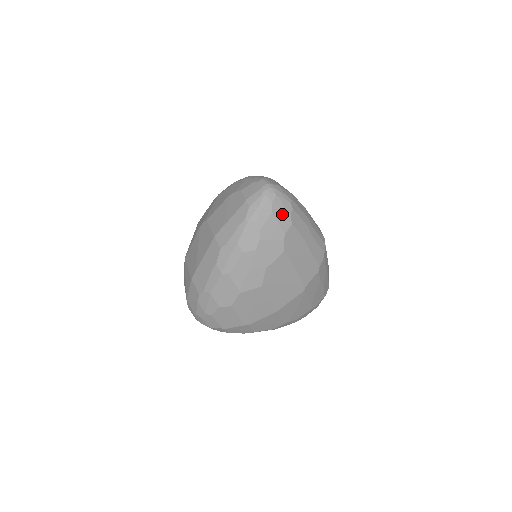
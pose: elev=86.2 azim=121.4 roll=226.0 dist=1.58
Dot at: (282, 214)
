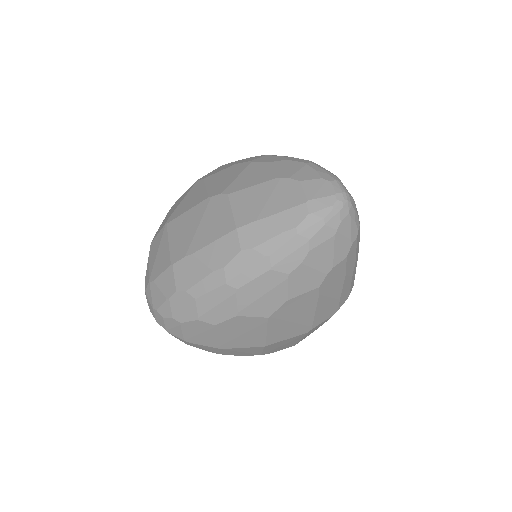
Dot at: (344, 241)
